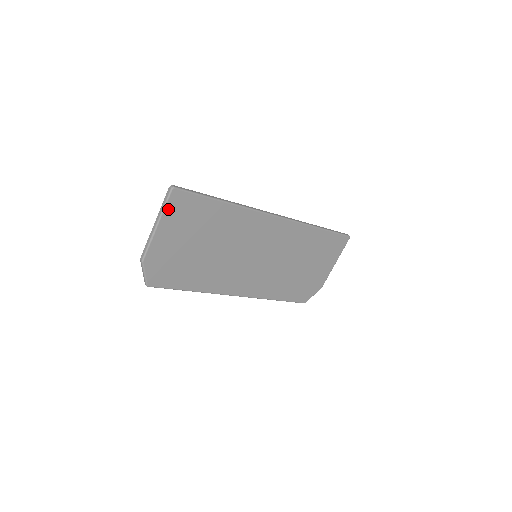
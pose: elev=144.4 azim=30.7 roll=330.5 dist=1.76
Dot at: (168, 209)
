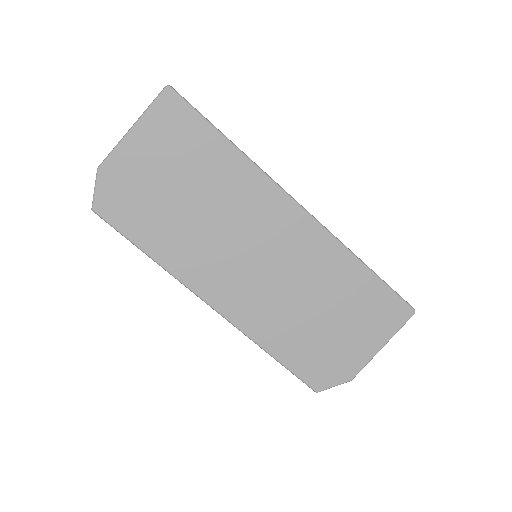
Dot at: (153, 111)
